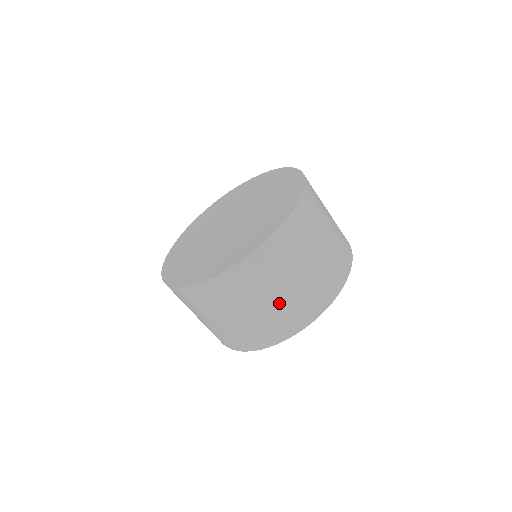
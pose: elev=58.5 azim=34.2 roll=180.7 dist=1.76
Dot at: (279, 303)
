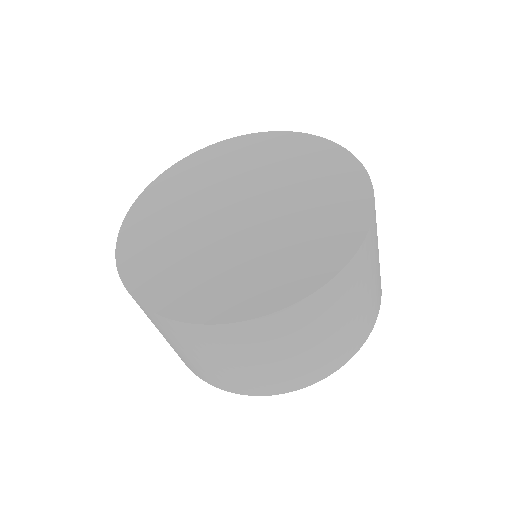
Dot at: (209, 366)
